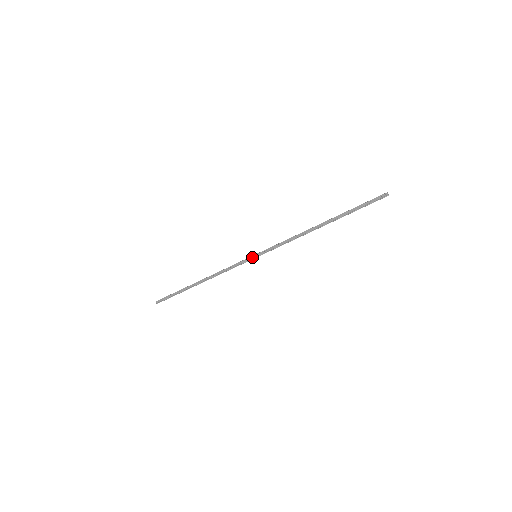
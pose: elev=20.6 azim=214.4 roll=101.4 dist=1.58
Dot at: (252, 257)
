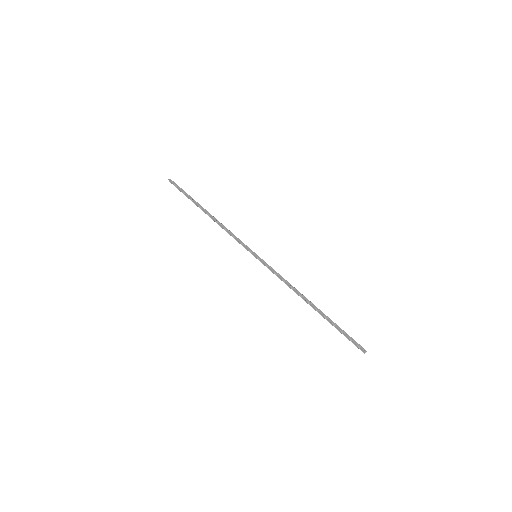
Dot at: (254, 253)
